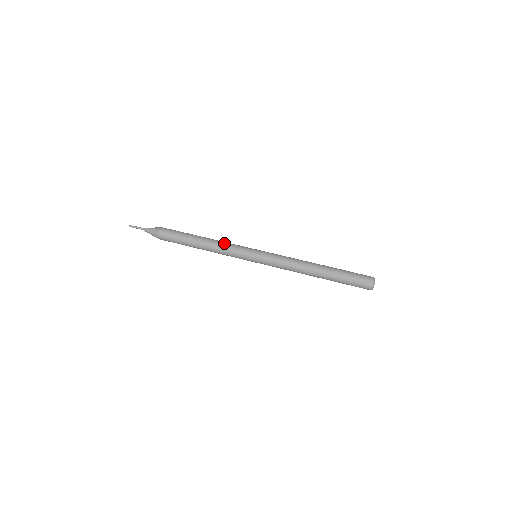
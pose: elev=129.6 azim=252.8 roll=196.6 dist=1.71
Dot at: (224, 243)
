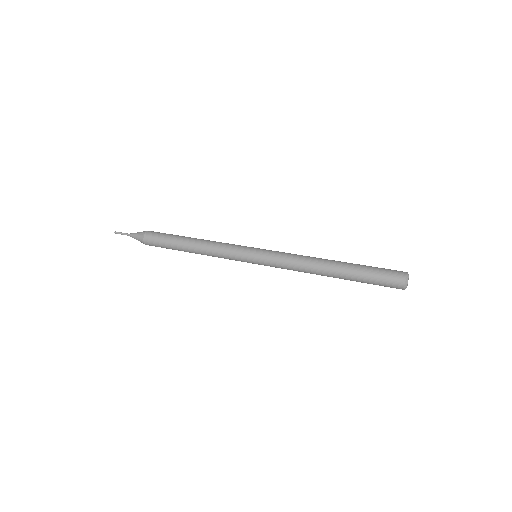
Dot at: (216, 245)
